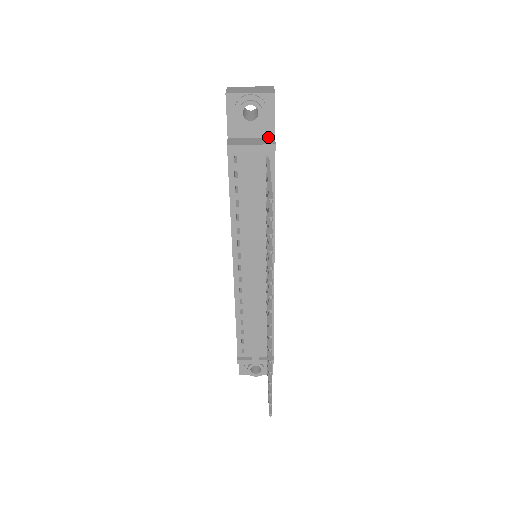
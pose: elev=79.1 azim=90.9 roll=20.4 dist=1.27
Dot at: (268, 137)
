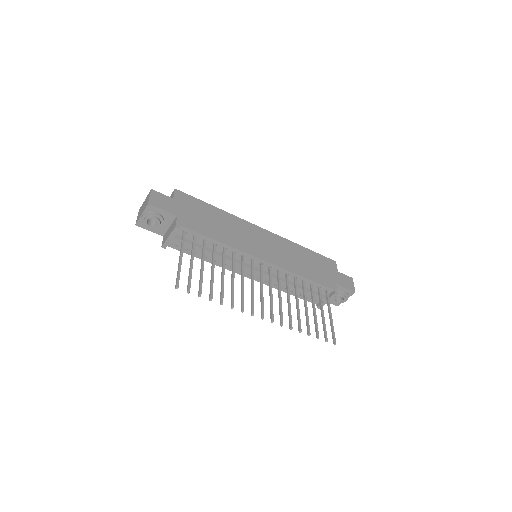
Dot at: (174, 219)
